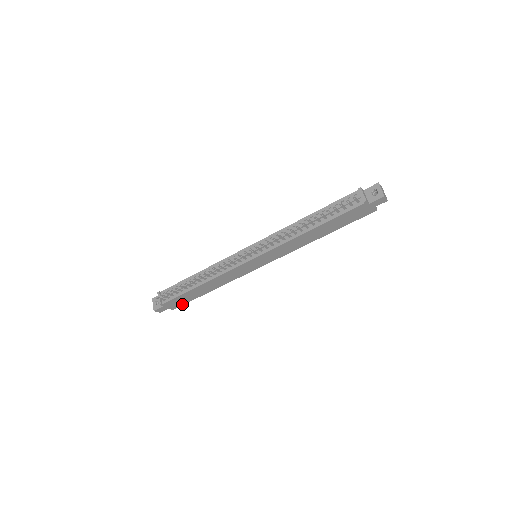
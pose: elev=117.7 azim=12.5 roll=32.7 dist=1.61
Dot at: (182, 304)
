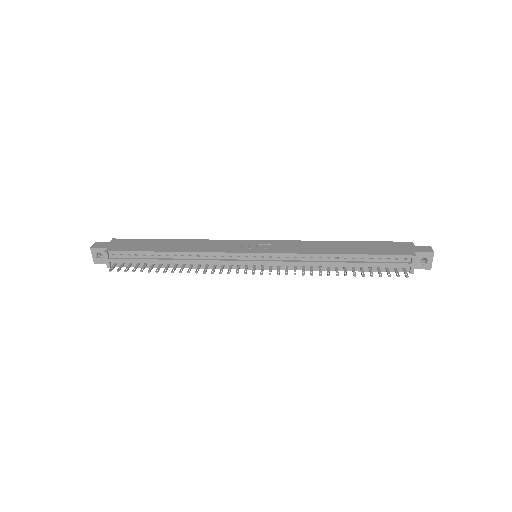
Dot at: occluded
